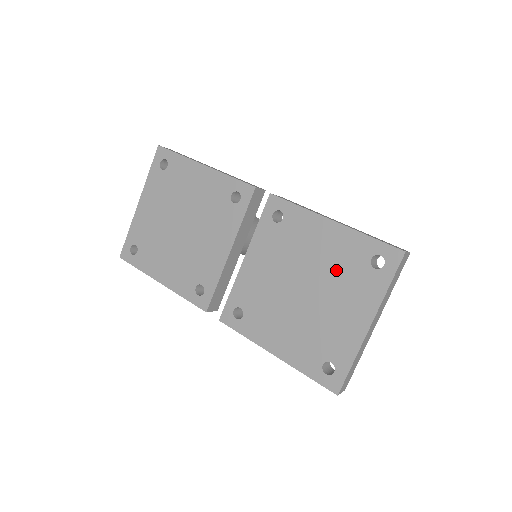
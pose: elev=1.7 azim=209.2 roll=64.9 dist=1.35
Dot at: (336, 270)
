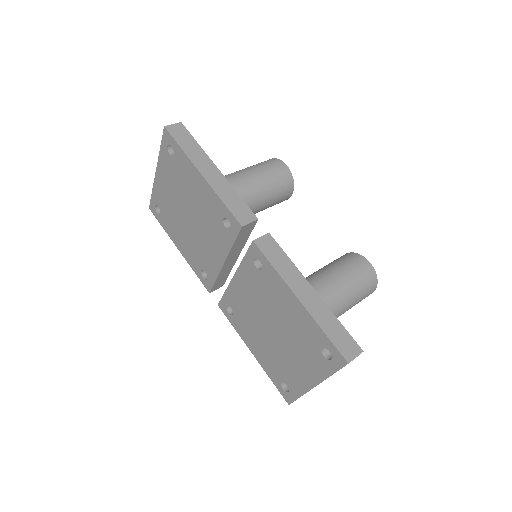
Dot at: (296, 336)
